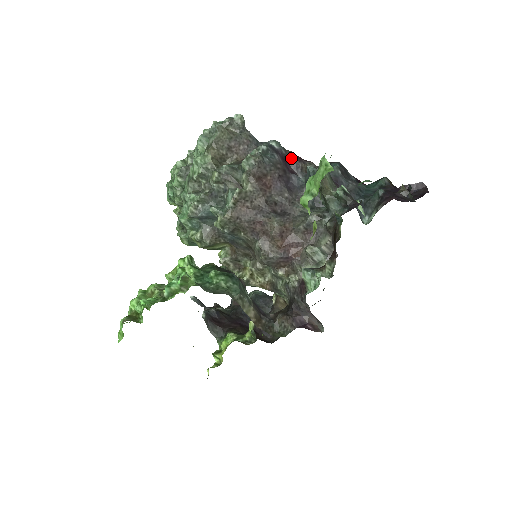
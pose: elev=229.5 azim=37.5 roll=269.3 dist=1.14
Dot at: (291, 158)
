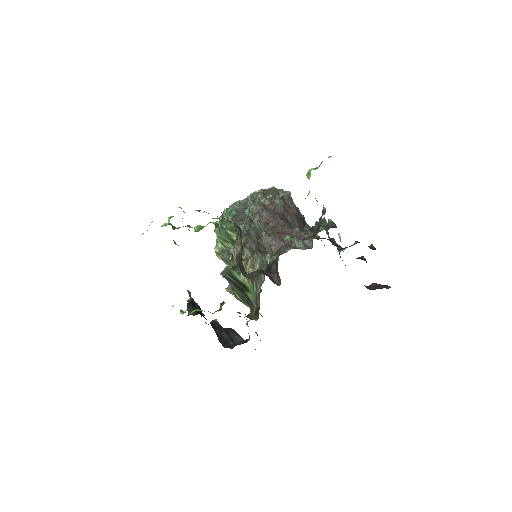
Dot at: occluded
